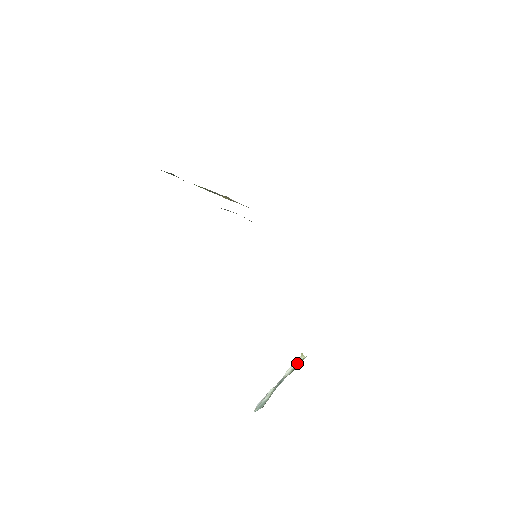
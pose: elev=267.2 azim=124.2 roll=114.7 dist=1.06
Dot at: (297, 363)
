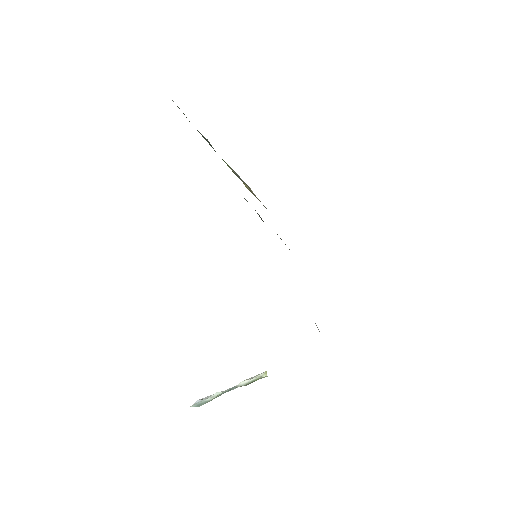
Dot at: (256, 378)
